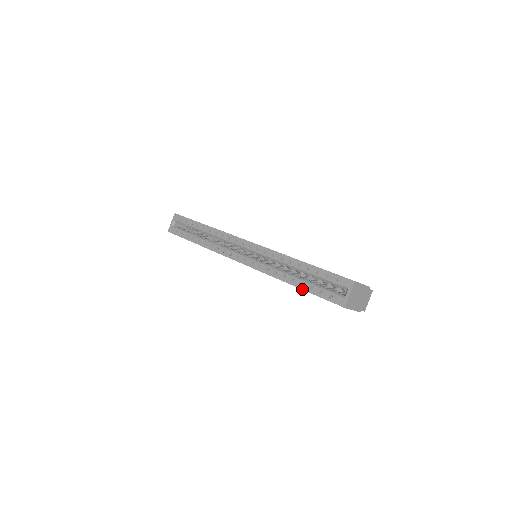
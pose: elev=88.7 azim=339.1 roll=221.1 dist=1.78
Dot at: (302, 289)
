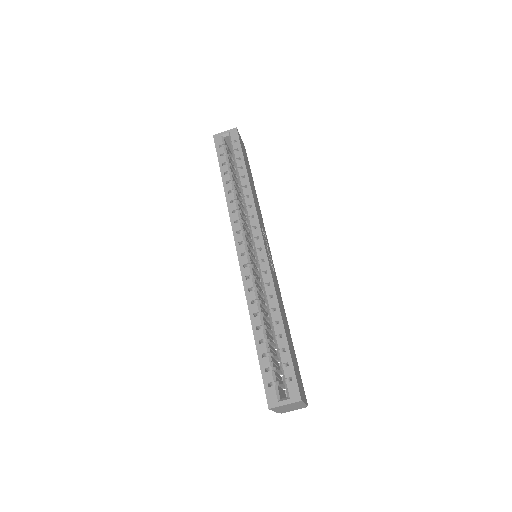
Dot at: (256, 345)
